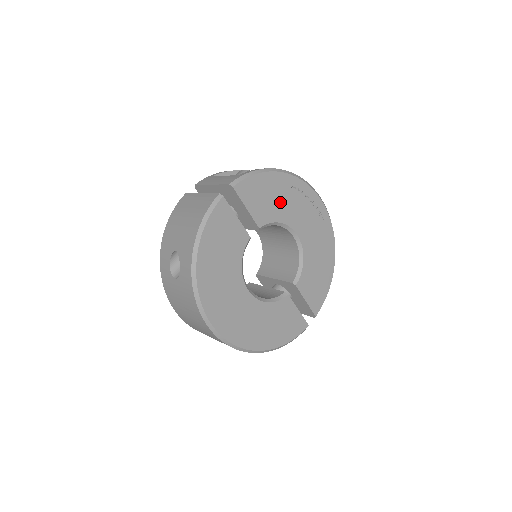
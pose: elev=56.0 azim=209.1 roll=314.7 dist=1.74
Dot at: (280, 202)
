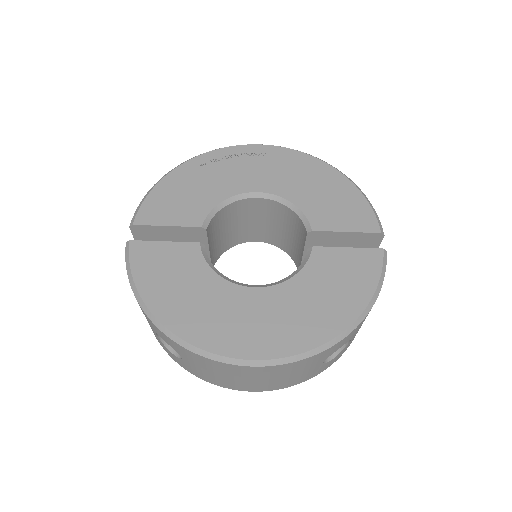
Dot at: (202, 188)
